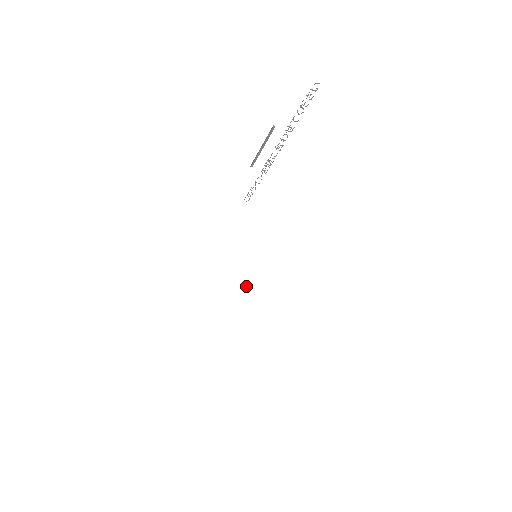
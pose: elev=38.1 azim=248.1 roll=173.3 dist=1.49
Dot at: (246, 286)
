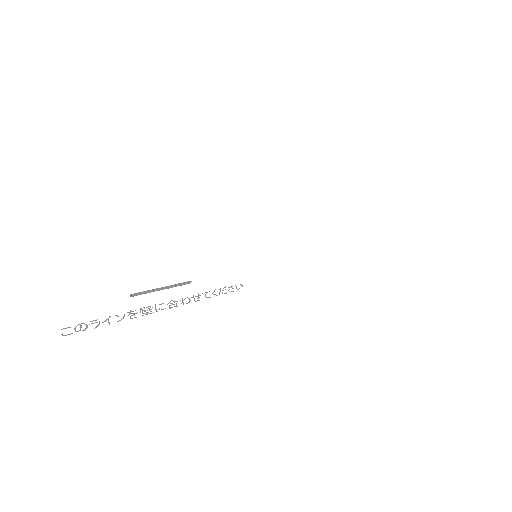
Dot at: occluded
